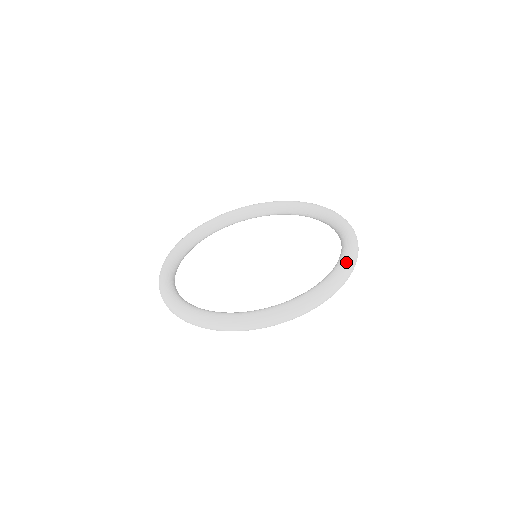
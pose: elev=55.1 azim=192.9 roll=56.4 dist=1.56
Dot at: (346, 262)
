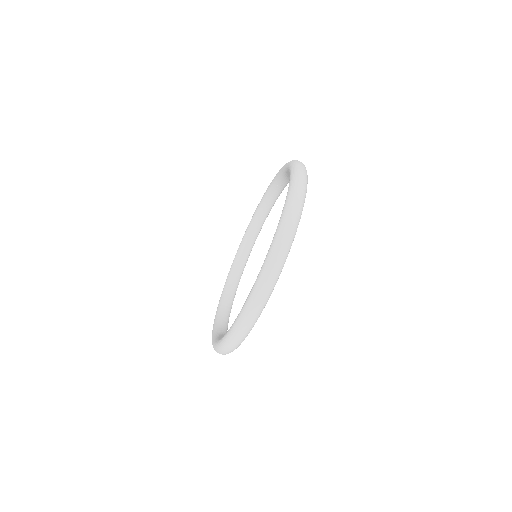
Dot at: (288, 194)
